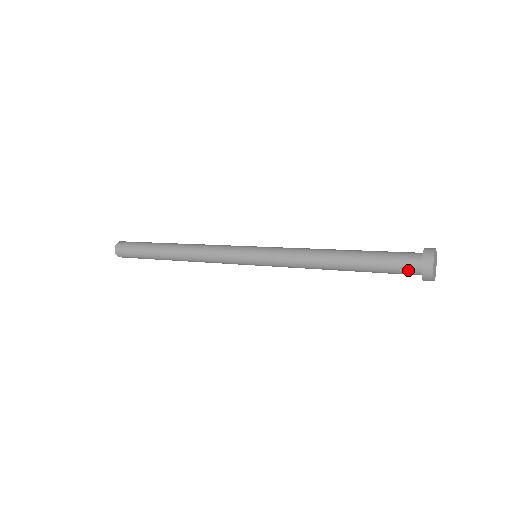
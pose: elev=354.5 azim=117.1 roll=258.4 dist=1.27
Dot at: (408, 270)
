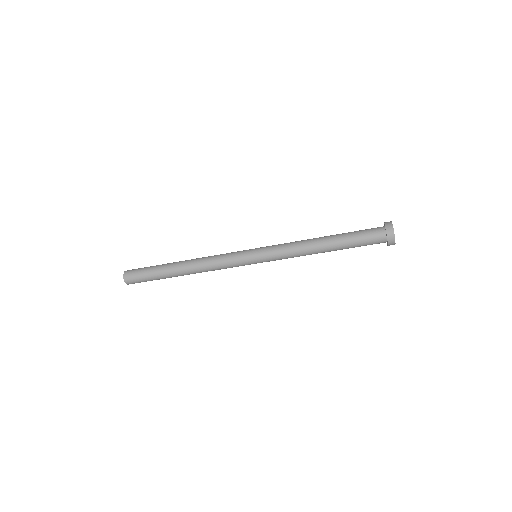
Dot at: (375, 232)
